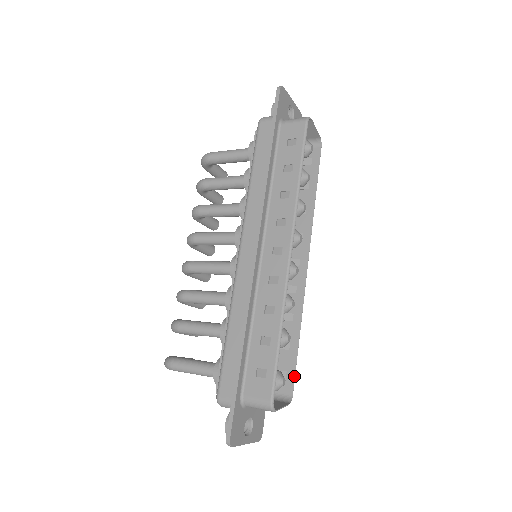
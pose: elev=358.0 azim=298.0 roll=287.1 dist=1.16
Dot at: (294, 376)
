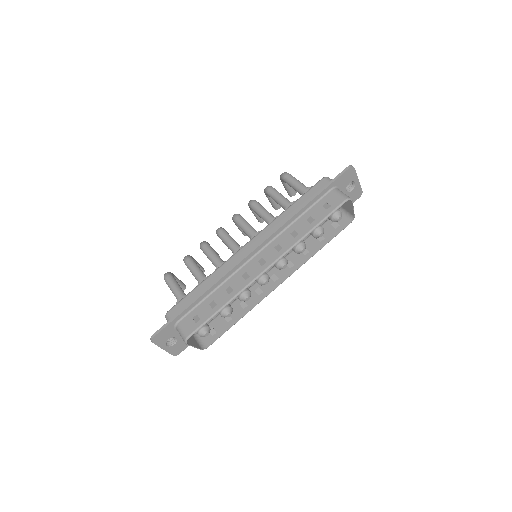
Dot at: (217, 338)
